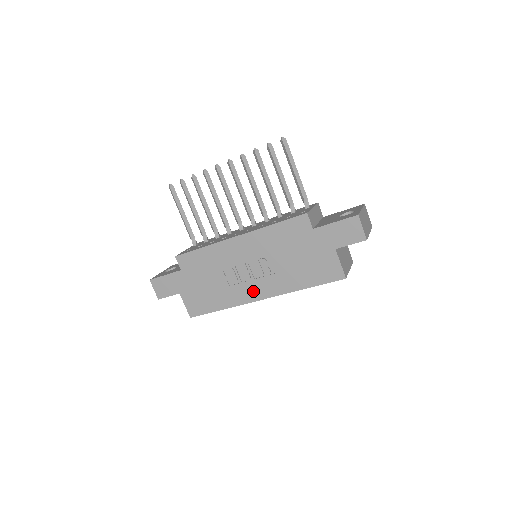
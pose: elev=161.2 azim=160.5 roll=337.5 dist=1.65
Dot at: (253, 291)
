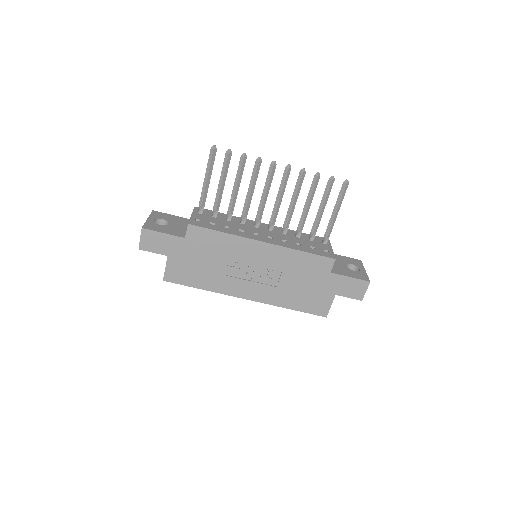
Dot at: (244, 289)
